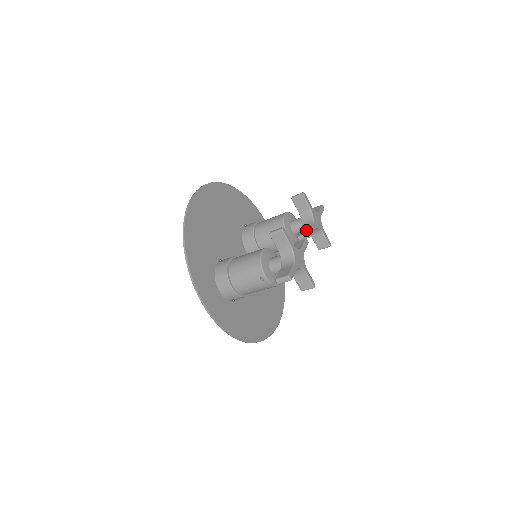
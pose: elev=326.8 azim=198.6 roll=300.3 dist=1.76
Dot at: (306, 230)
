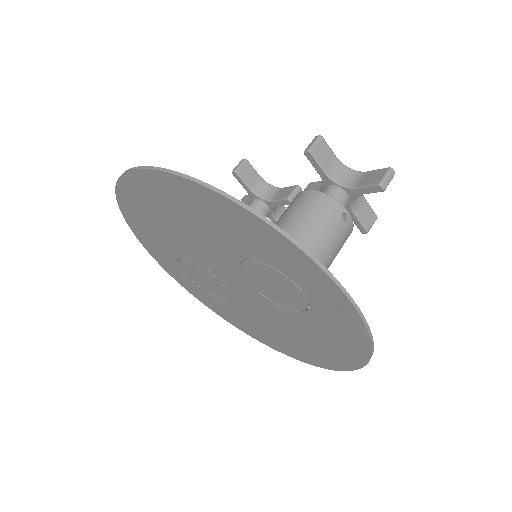
Dot at: (287, 190)
